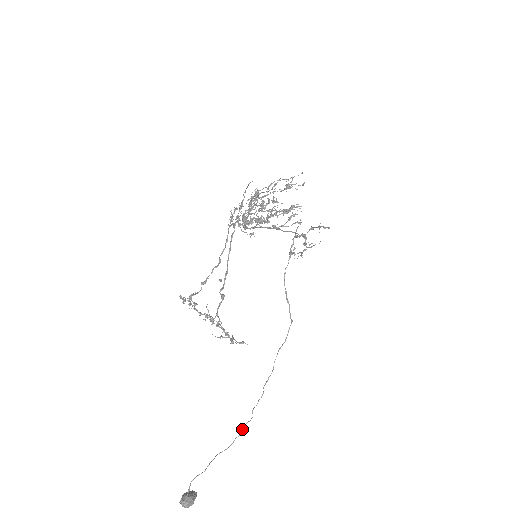
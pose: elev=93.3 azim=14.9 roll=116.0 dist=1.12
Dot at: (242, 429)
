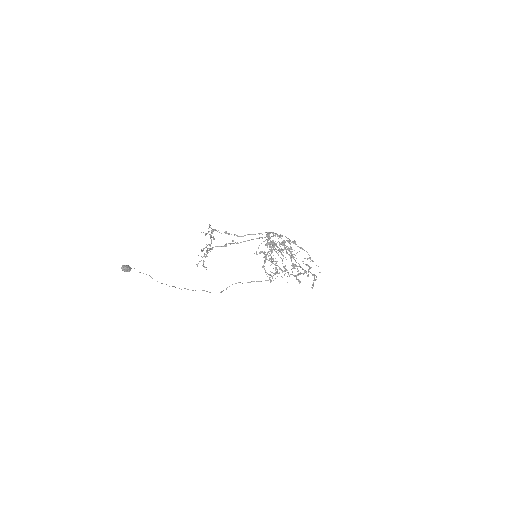
Dot at: occluded
